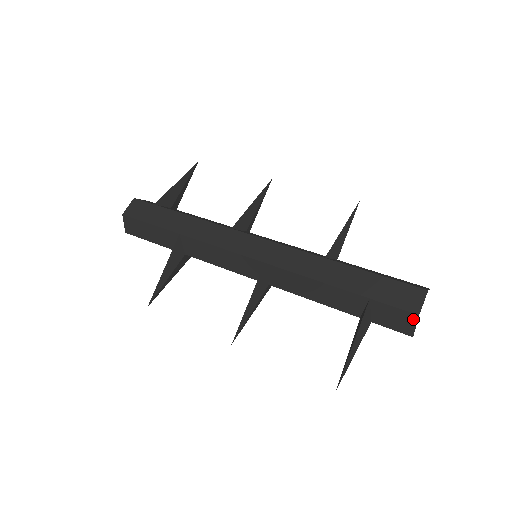
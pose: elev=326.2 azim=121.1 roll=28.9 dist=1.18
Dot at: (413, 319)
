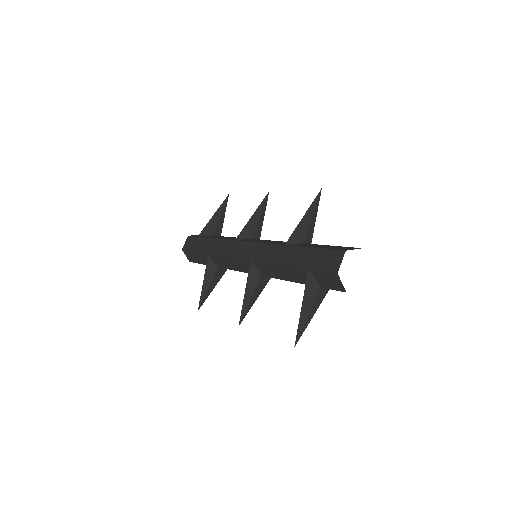
Dot at: (337, 277)
